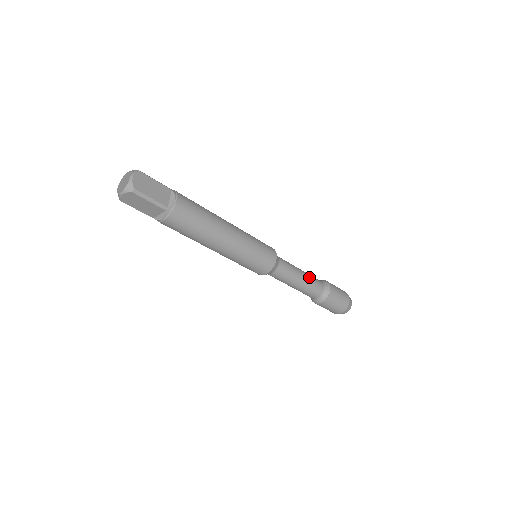
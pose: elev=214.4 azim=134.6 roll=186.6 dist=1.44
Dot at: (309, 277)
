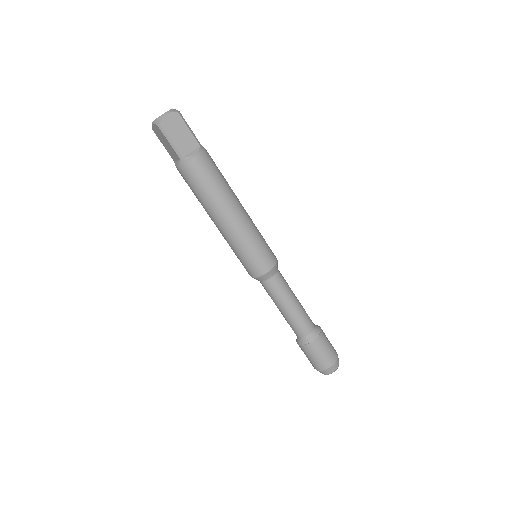
Dot at: (300, 312)
